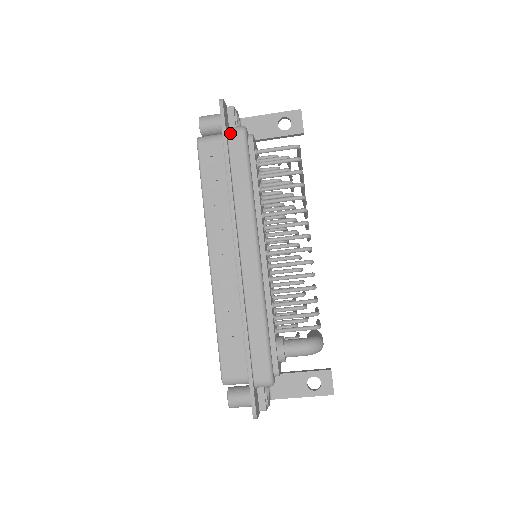
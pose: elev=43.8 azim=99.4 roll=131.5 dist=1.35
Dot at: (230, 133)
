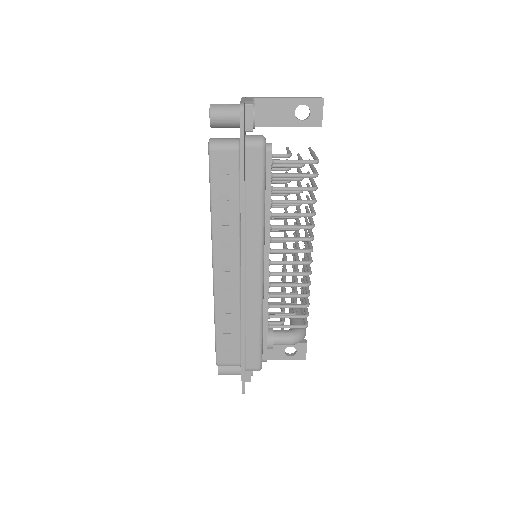
Dot at: (248, 146)
